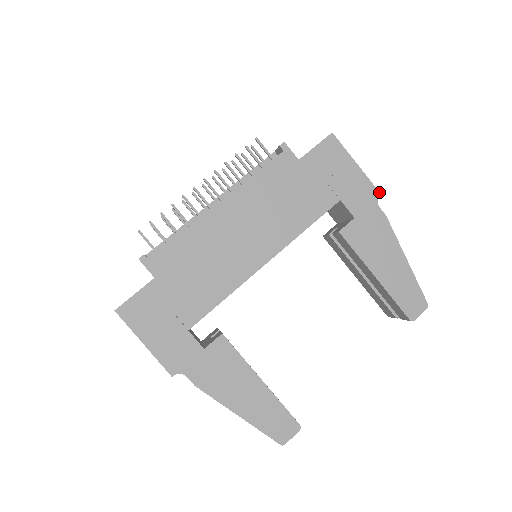
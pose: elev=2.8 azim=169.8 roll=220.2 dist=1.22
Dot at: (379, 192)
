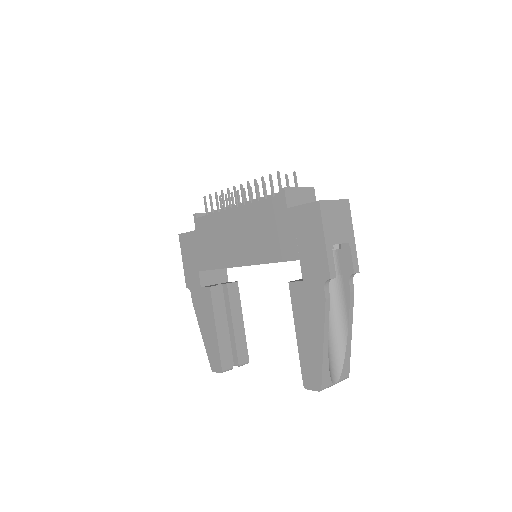
Dot at: (330, 276)
